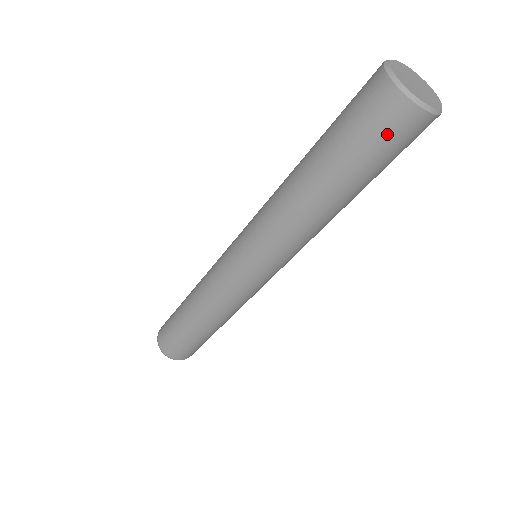
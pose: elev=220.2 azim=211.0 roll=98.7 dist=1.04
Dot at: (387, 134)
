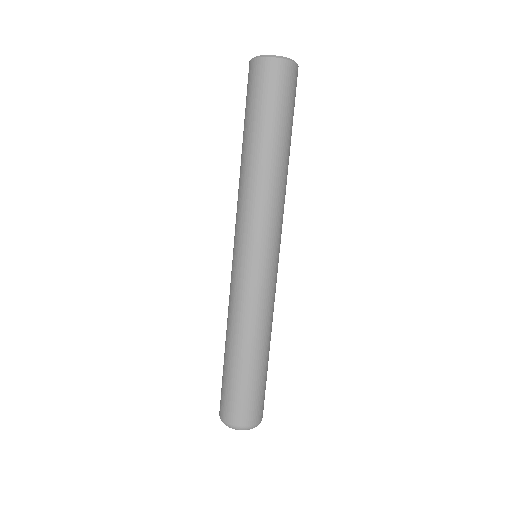
Dot at: (290, 88)
